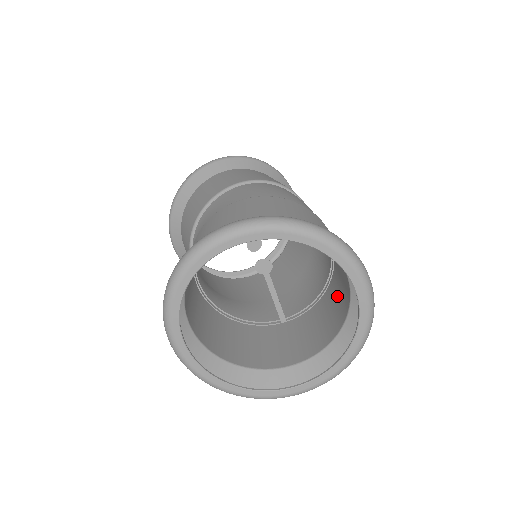
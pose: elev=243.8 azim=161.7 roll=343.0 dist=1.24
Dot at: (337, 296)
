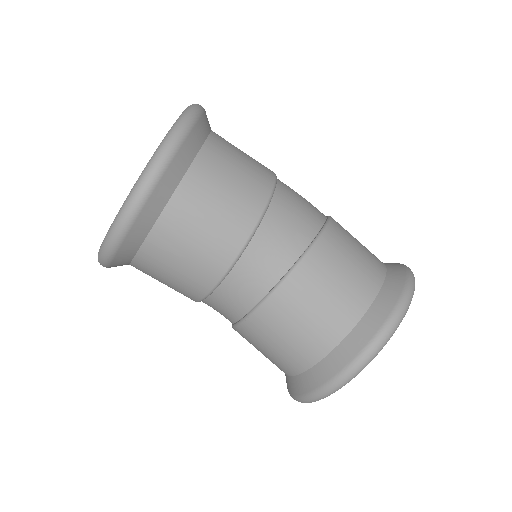
Dot at: occluded
